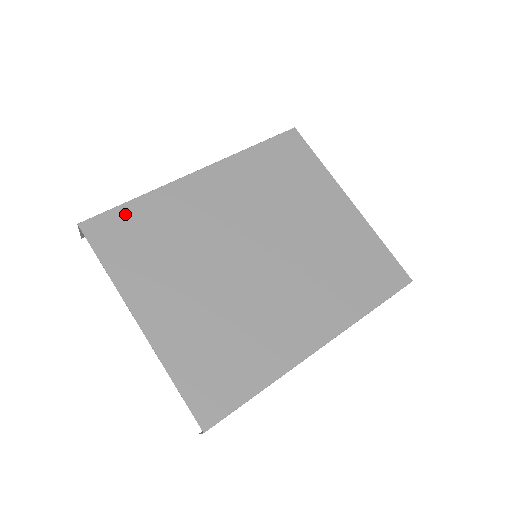
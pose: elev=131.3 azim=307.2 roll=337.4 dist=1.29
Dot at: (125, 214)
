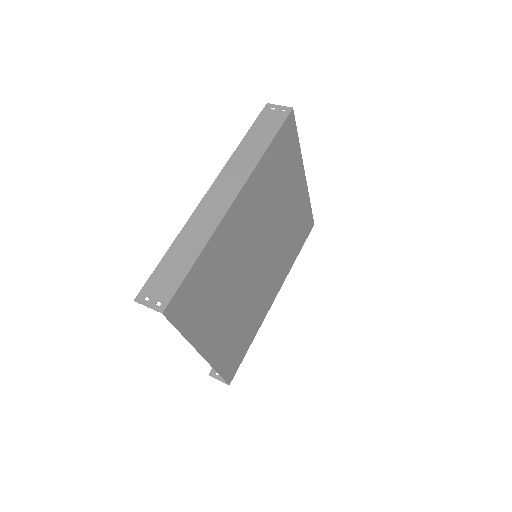
Dot at: (192, 279)
